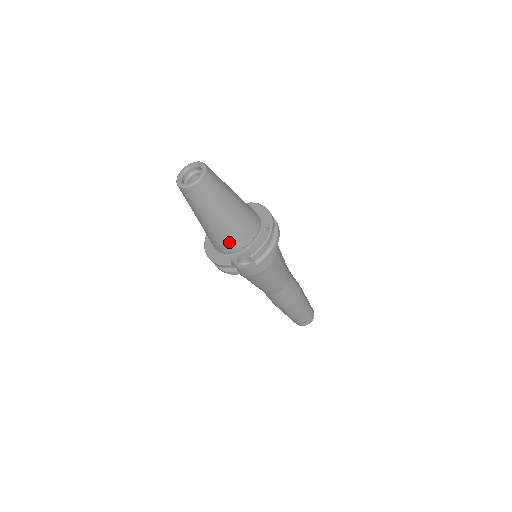
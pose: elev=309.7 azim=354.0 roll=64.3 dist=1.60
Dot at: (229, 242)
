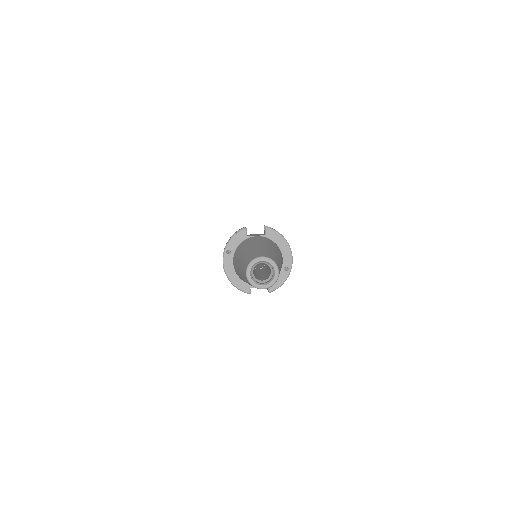
Dot at: occluded
